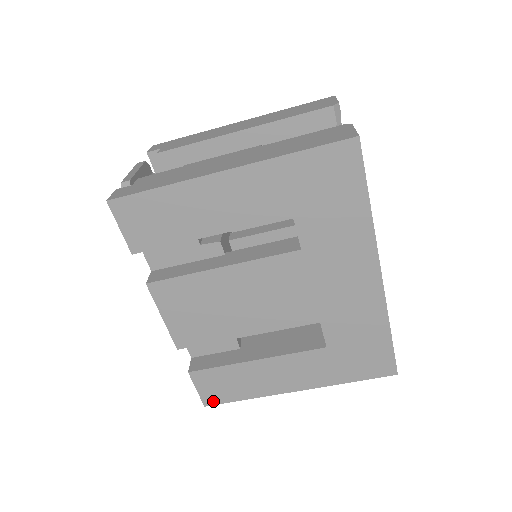
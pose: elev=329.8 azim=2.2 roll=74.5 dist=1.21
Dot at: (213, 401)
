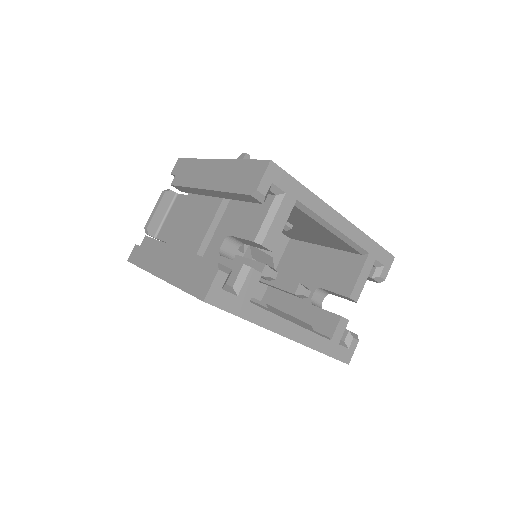
Dot at: occluded
